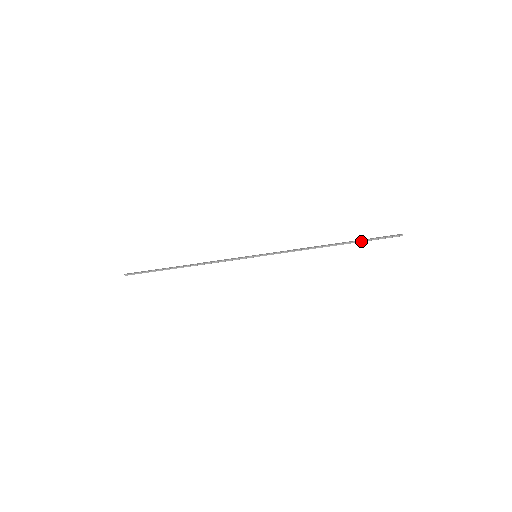
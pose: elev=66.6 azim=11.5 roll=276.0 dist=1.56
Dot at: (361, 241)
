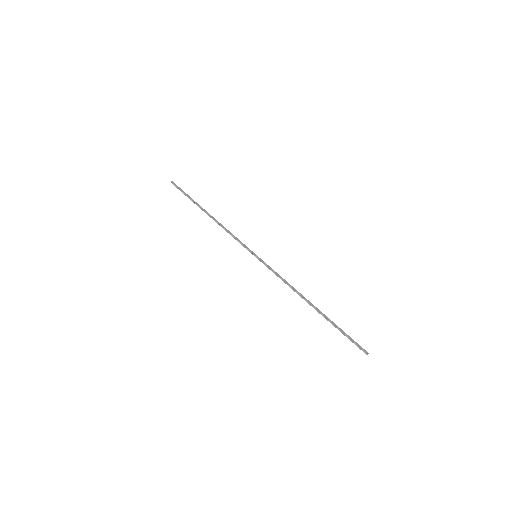
Dot at: (334, 325)
